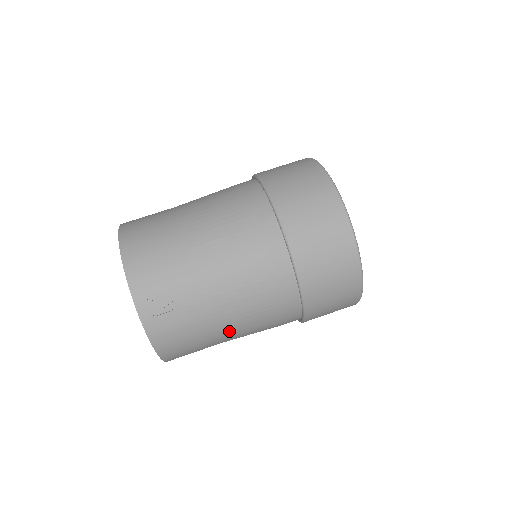
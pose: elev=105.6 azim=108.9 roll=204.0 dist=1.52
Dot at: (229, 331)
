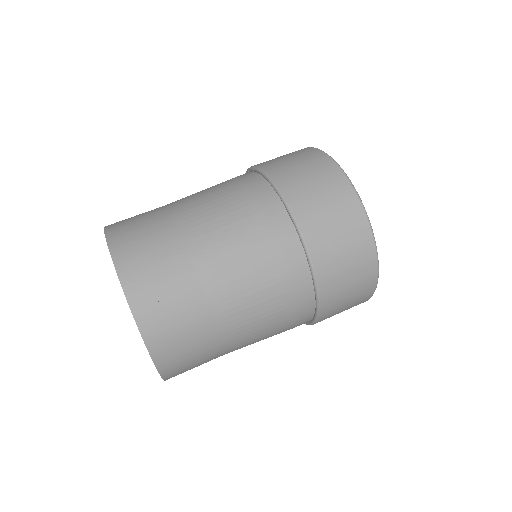
Dot at: (236, 331)
